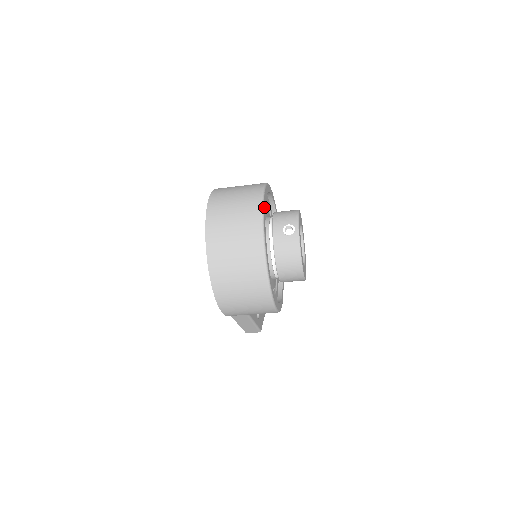
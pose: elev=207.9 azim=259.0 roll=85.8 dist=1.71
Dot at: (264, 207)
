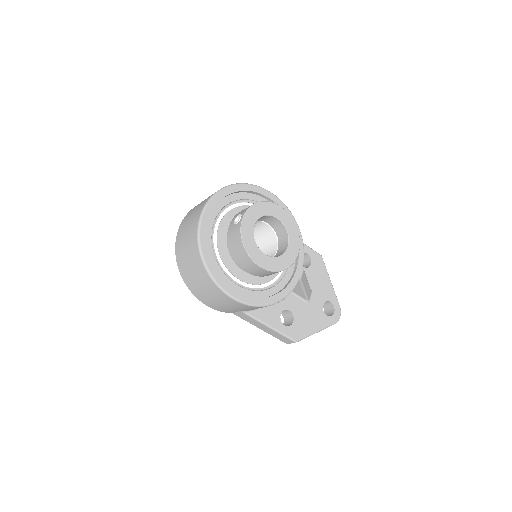
Dot at: (214, 201)
